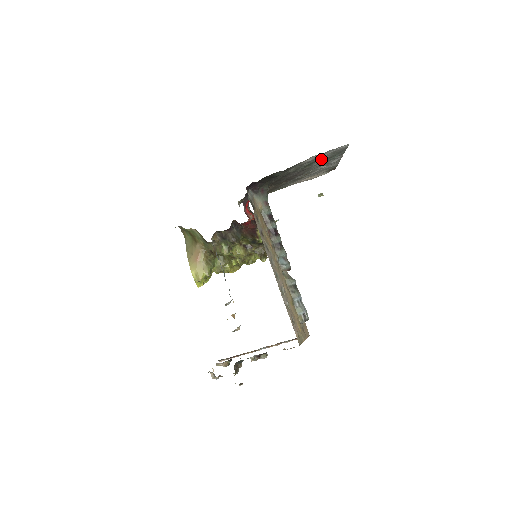
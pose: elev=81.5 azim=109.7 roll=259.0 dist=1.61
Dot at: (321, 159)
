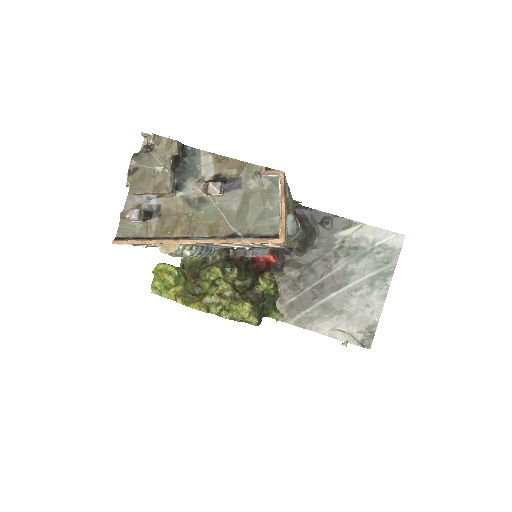
Dot at: (370, 257)
